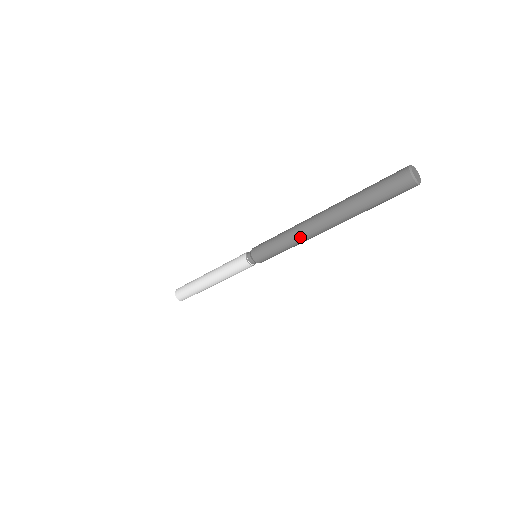
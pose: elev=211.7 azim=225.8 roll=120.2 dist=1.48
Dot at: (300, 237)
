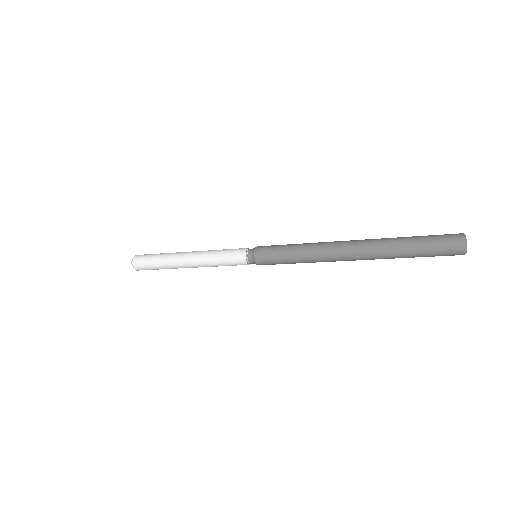
Dot at: occluded
